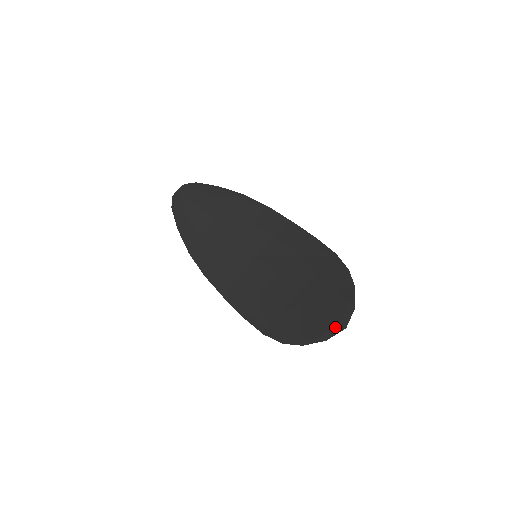
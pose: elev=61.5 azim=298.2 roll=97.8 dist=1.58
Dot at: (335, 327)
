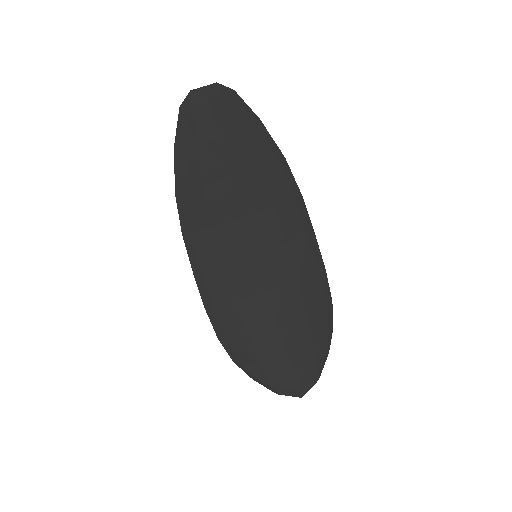
Dot at: (293, 390)
